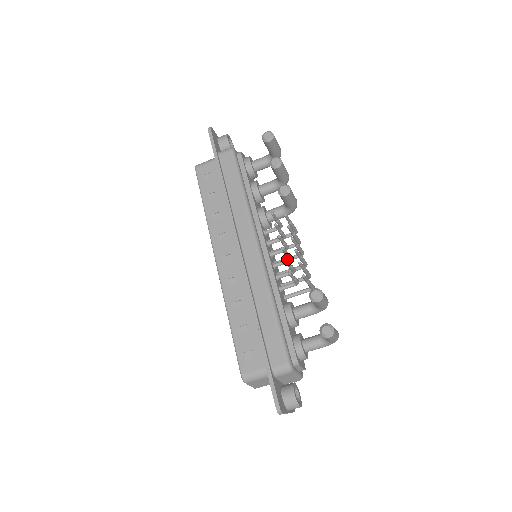
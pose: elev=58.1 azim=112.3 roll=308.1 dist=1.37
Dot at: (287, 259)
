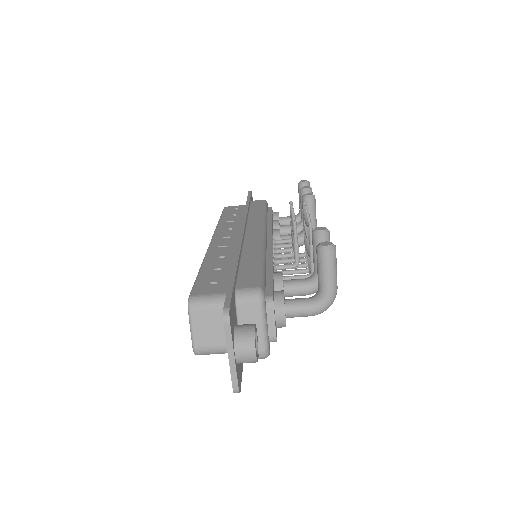
Dot at: occluded
